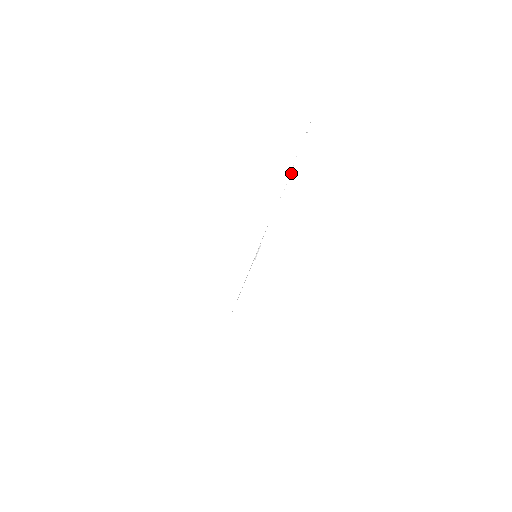
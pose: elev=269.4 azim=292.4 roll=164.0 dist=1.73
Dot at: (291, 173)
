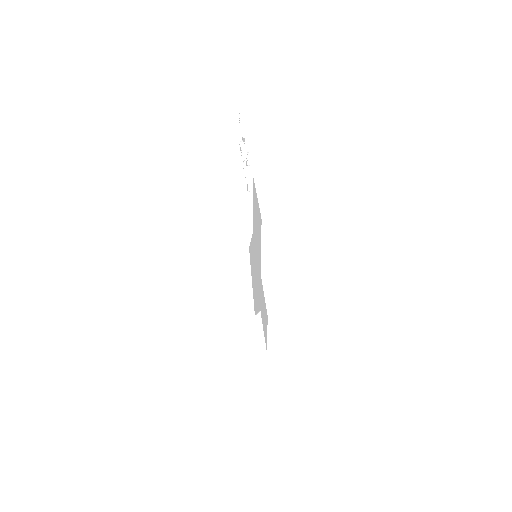
Dot at: (244, 135)
